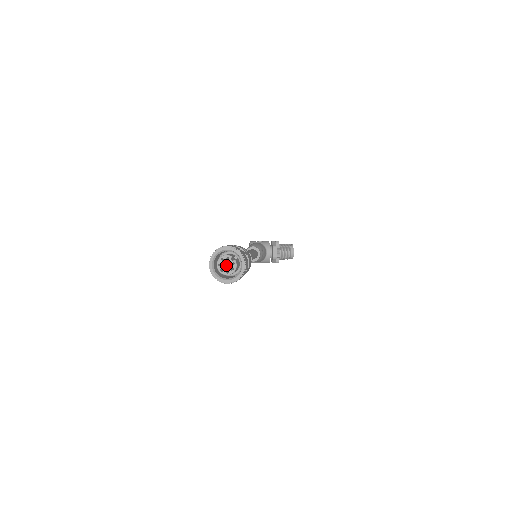
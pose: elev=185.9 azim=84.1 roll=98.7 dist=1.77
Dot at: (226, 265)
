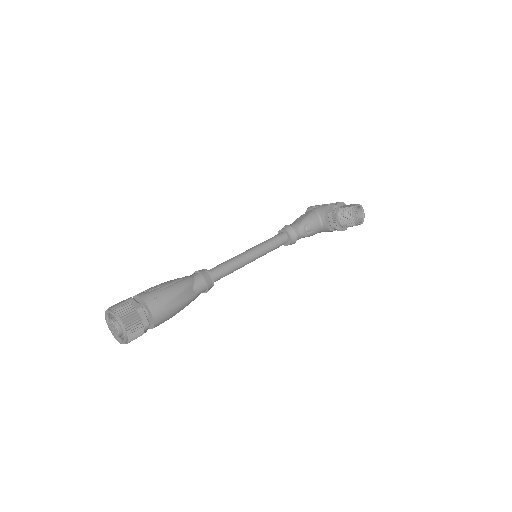
Dot at: occluded
